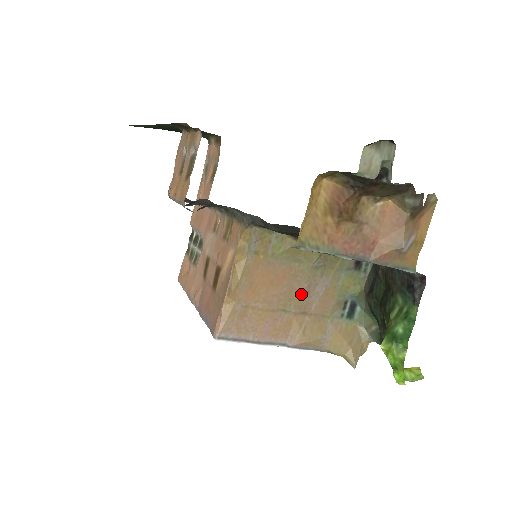
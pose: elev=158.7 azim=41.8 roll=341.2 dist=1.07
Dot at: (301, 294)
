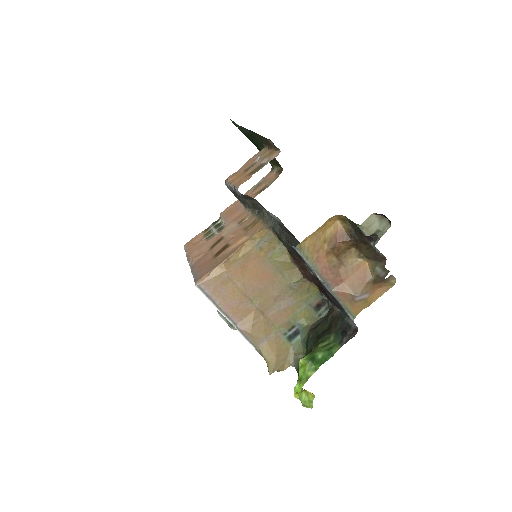
Dot at: (270, 298)
